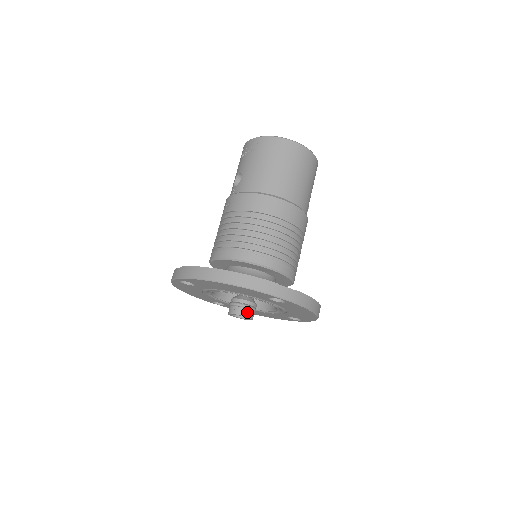
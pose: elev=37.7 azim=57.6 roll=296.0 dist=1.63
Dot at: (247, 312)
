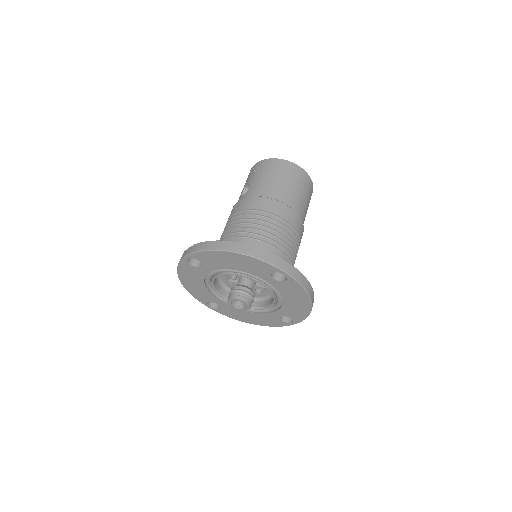
Dot at: (246, 298)
